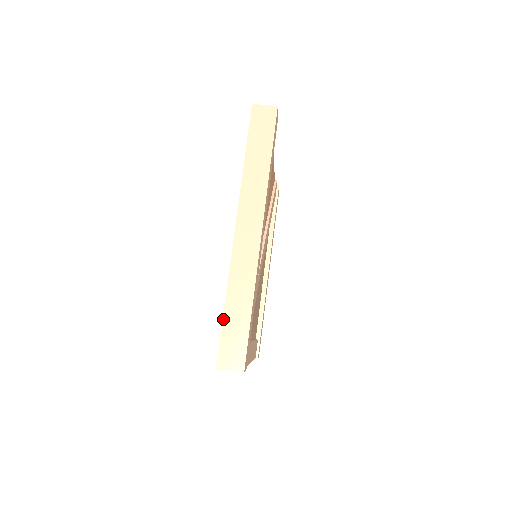
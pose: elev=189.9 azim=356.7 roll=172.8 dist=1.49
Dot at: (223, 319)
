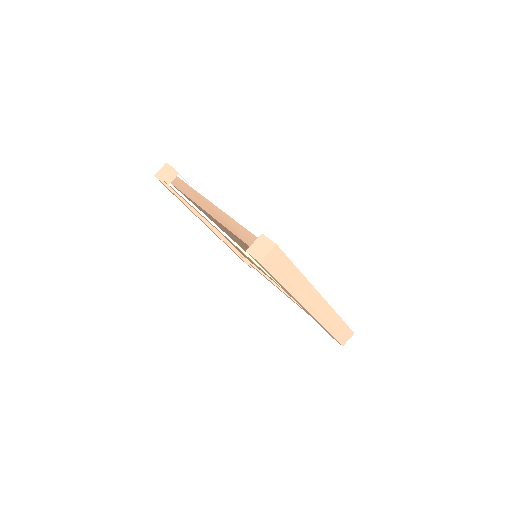
Dot at: occluded
